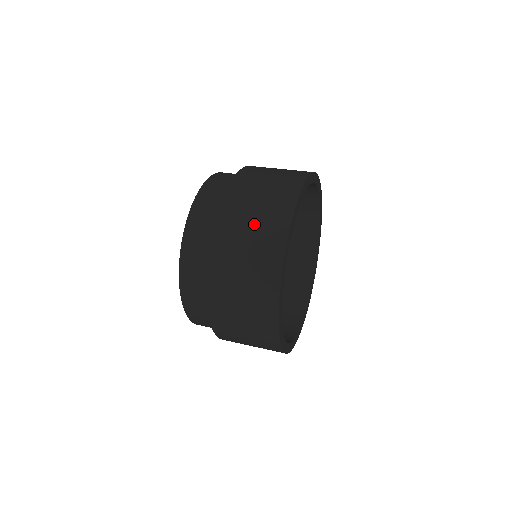
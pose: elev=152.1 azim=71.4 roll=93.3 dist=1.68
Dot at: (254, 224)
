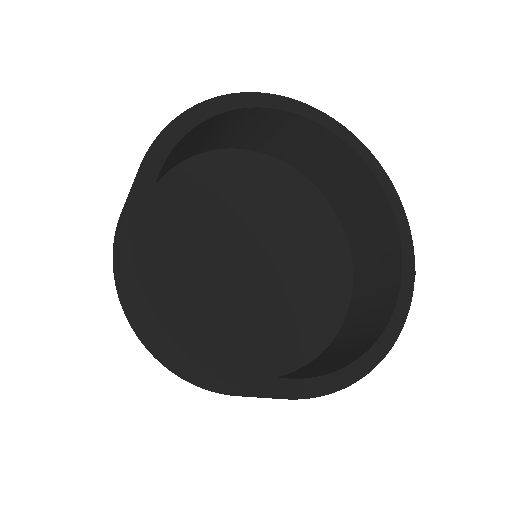
Dot at: (120, 244)
